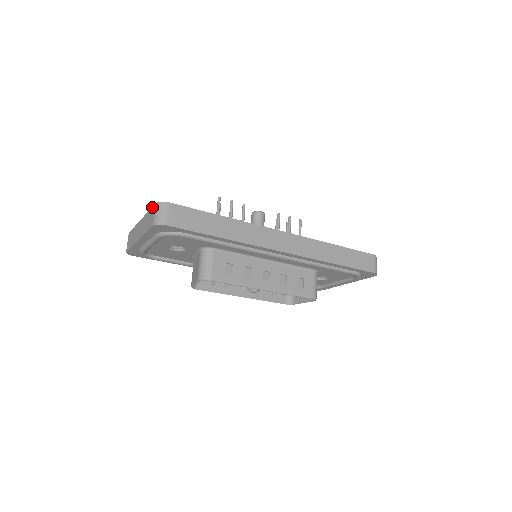
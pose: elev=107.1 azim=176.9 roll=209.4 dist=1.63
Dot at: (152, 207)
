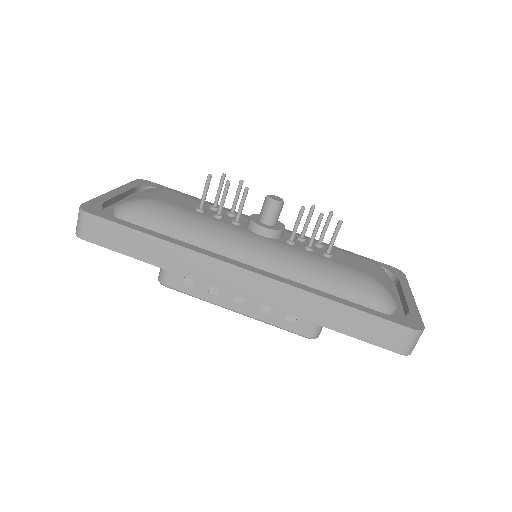
Dot at: (86, 202)
